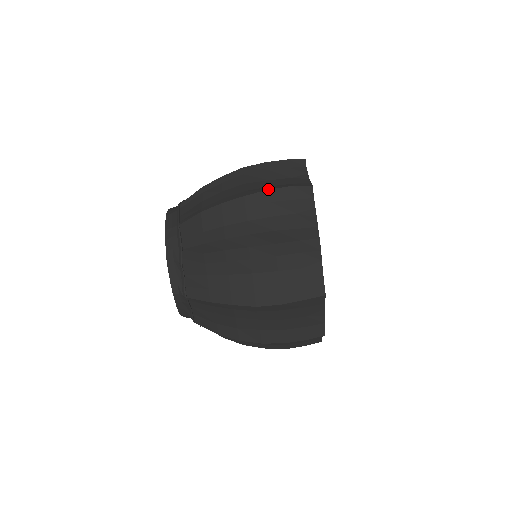
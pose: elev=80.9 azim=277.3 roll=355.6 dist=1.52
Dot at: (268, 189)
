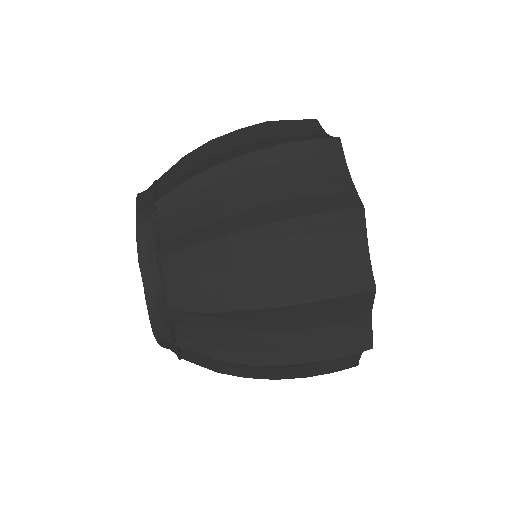
Dot at: occluded
